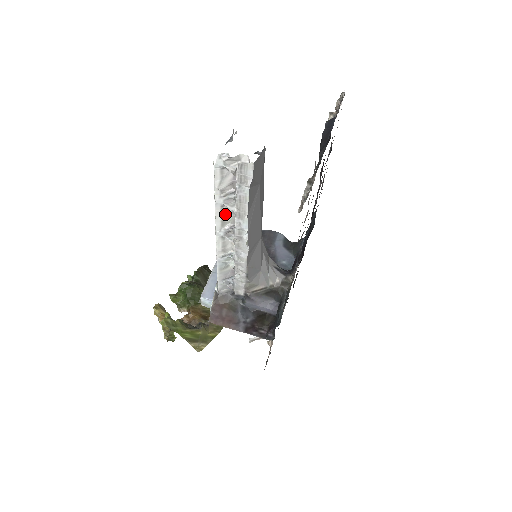
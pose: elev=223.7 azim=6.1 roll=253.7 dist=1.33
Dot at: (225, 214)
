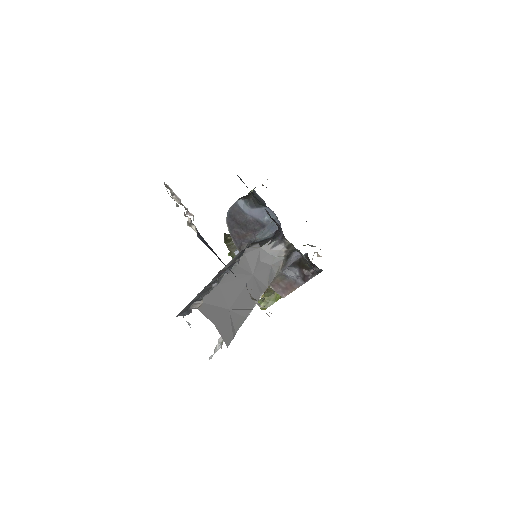
Dot at: occluded
